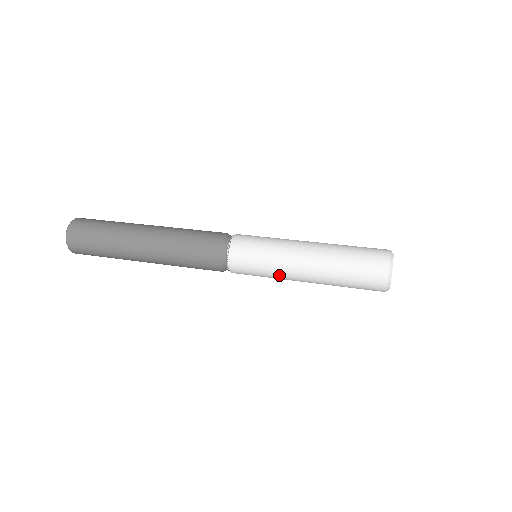
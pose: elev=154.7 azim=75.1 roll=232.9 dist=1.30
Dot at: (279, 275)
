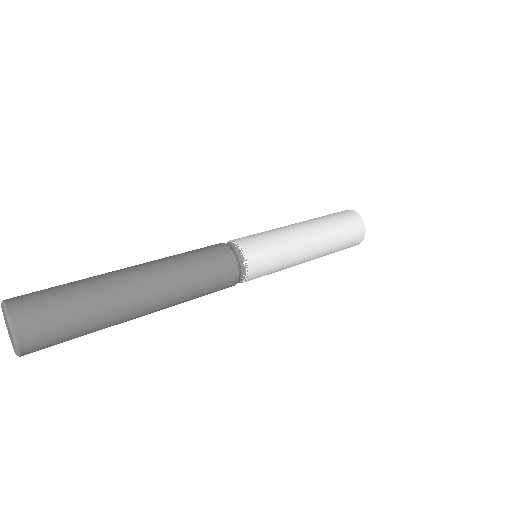
Dot at: (288, 267)
